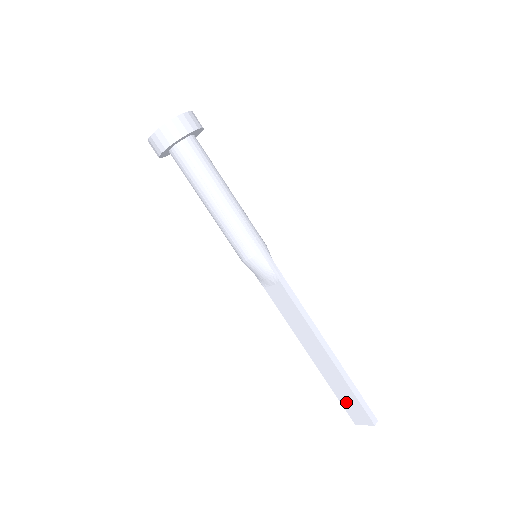
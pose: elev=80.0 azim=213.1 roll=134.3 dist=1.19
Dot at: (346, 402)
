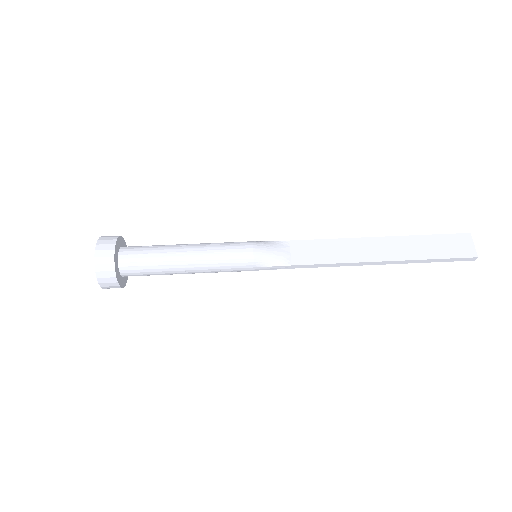
Dot at: (444, 251)
